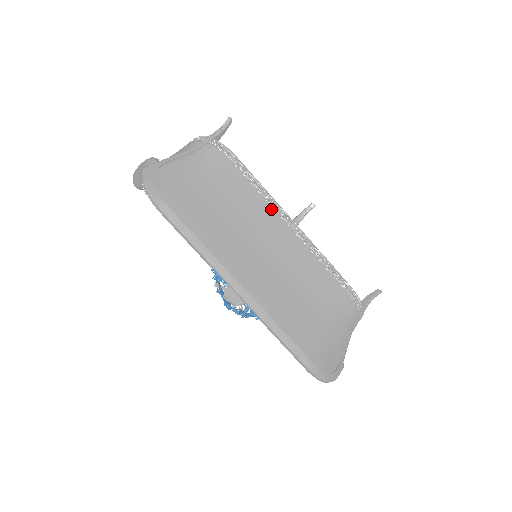
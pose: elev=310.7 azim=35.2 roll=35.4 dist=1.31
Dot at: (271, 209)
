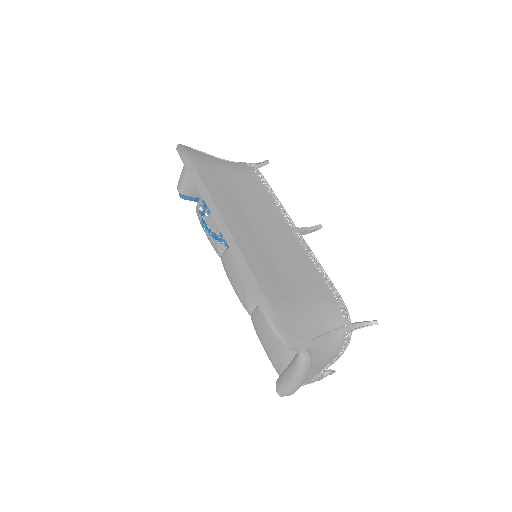
Dot at: (279, 212)
